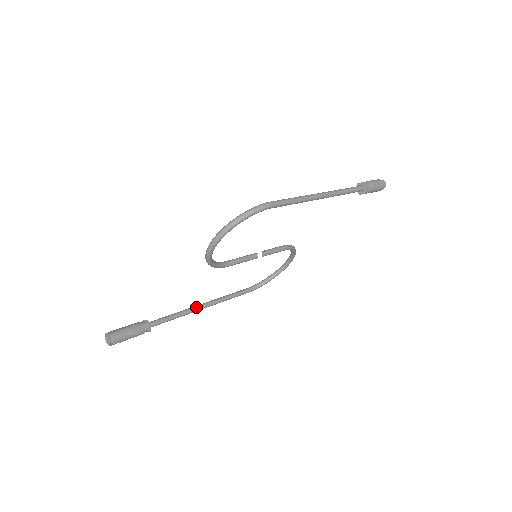
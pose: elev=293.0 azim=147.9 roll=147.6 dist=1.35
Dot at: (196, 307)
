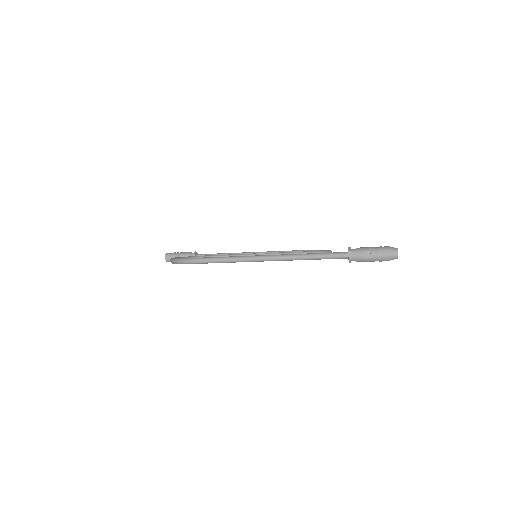
Dot at: occluded
